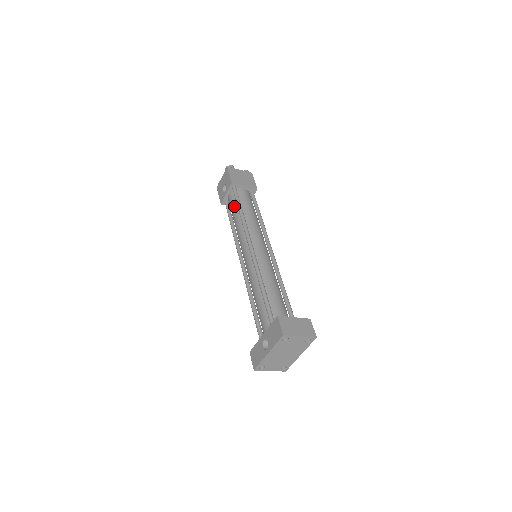
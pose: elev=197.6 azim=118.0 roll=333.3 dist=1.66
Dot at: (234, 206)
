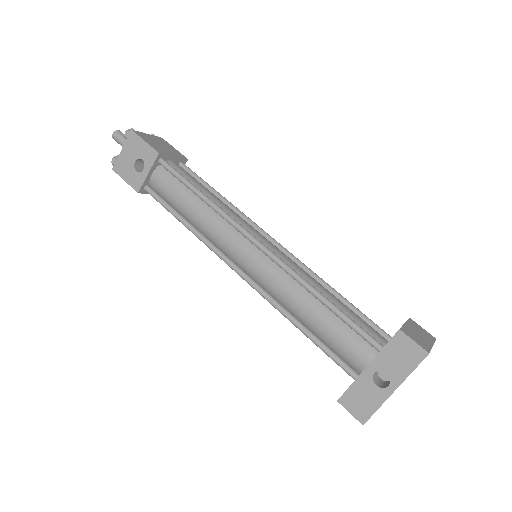
Dot at: (177, 189)
